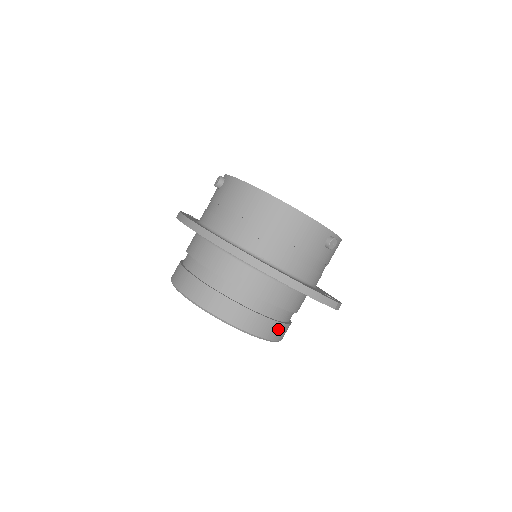
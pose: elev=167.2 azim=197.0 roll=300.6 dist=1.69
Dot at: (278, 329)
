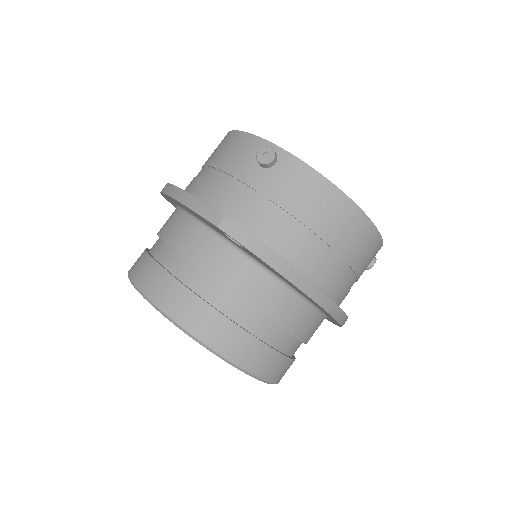
Dot at: (176, 294)
